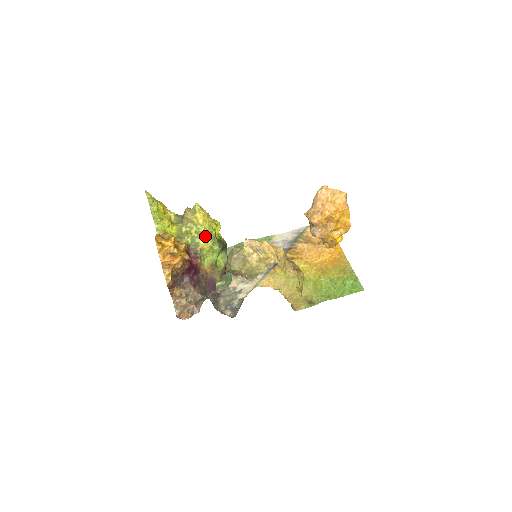
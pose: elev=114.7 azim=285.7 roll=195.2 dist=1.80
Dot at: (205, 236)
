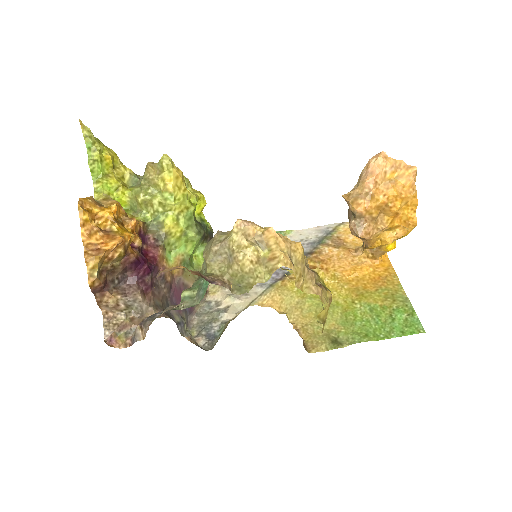
Dot at: (176, 213)
